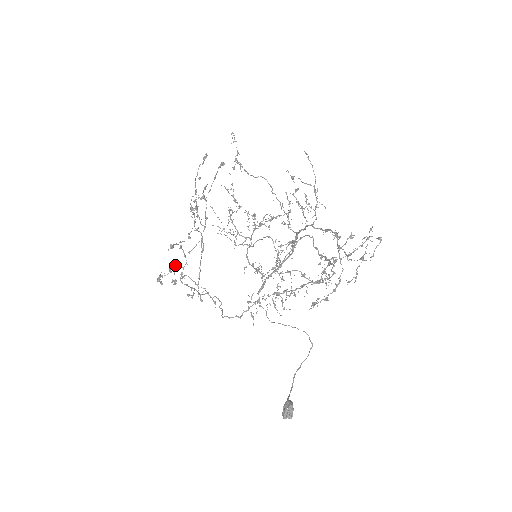
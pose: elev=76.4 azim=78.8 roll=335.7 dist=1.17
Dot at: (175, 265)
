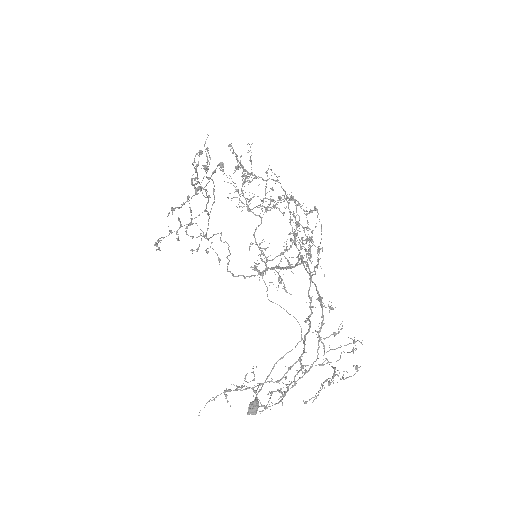
Dot at: (179, 221)
